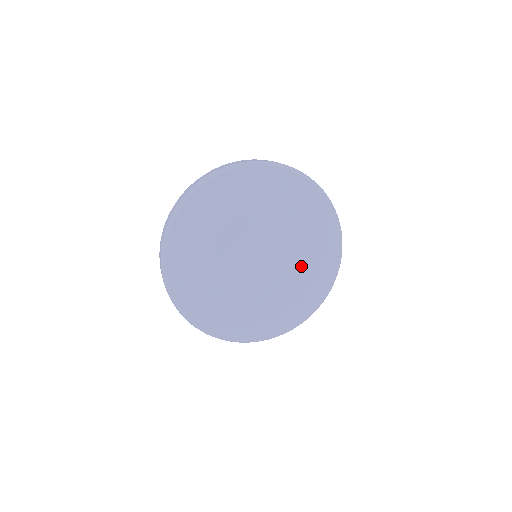
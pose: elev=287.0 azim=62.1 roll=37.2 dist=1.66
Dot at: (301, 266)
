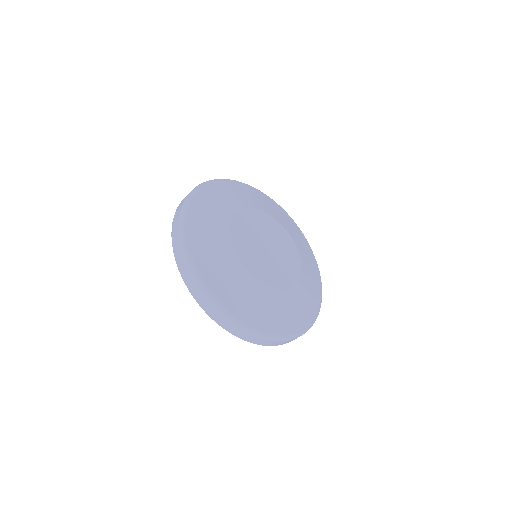
Dot at: (289, 238)
